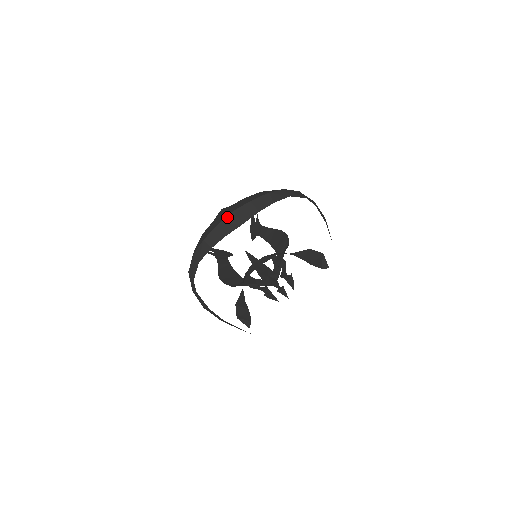
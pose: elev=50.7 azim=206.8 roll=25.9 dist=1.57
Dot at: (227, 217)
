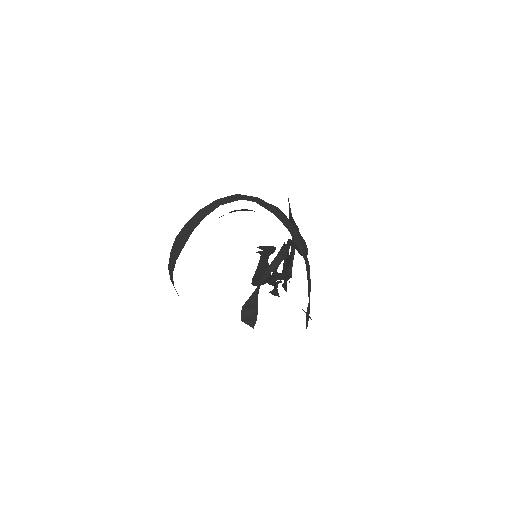
Dot at: (174, 244)
